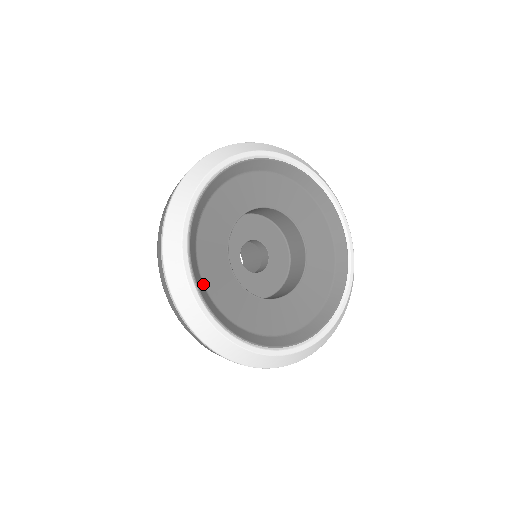
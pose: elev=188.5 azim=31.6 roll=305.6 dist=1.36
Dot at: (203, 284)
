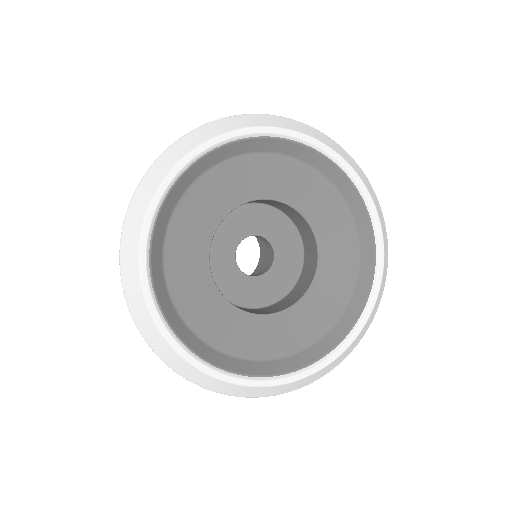
Dot at: (253, 361)
